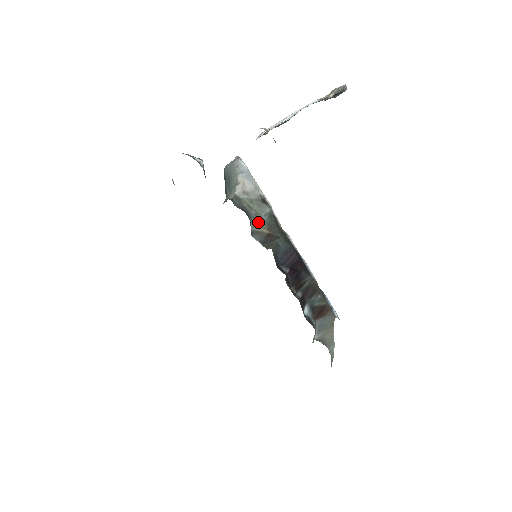
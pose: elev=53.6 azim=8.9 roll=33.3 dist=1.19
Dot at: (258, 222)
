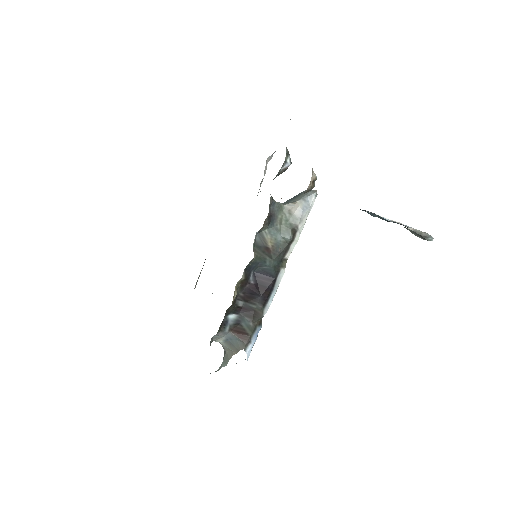
Dot at: (273, 234)
